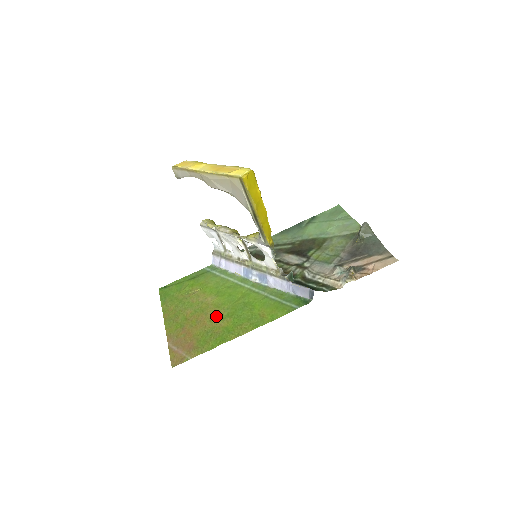
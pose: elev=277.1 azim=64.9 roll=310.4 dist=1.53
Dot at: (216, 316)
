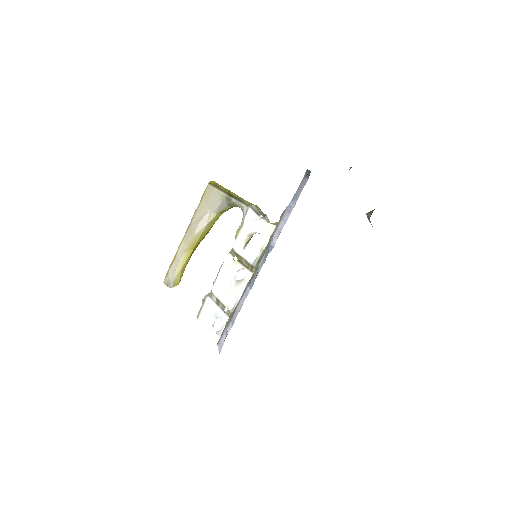
Dot at: occluded
